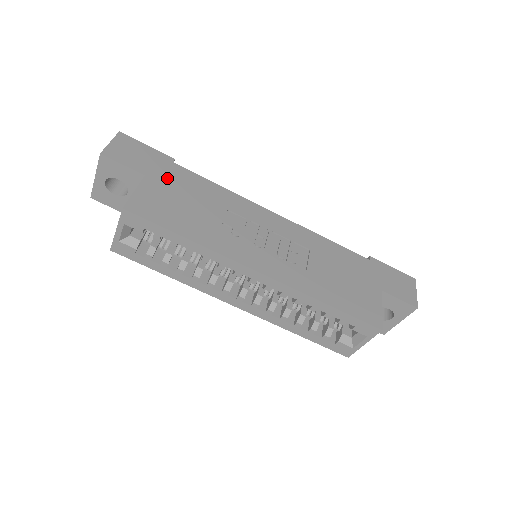
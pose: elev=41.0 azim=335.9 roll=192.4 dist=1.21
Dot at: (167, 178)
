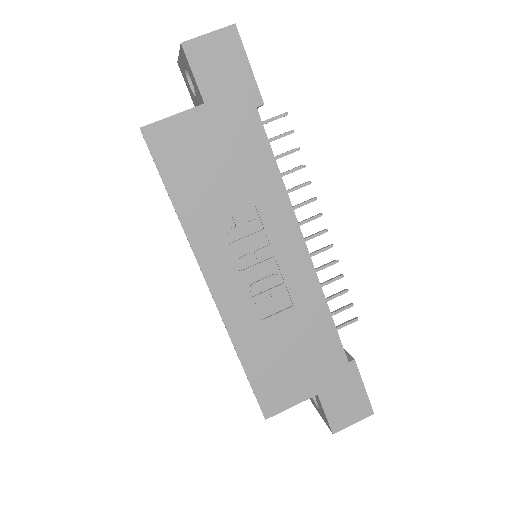
Dot at: (227, 123)
